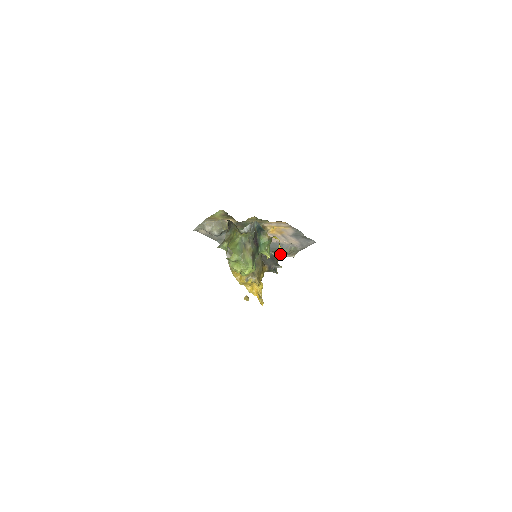
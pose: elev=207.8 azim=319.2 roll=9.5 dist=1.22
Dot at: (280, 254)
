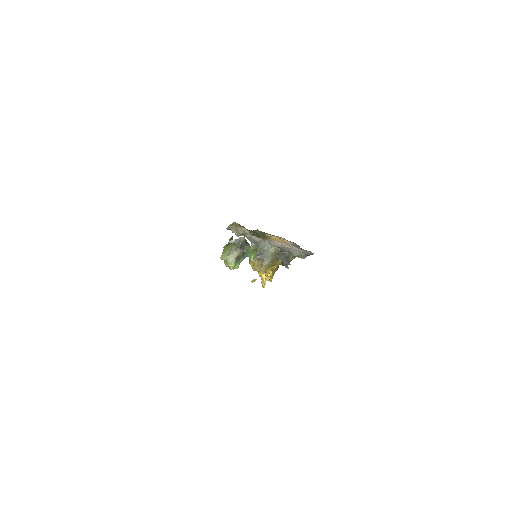
Dot at: occluded
